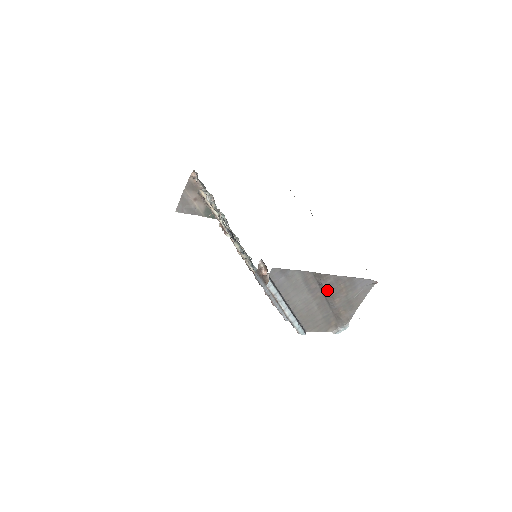
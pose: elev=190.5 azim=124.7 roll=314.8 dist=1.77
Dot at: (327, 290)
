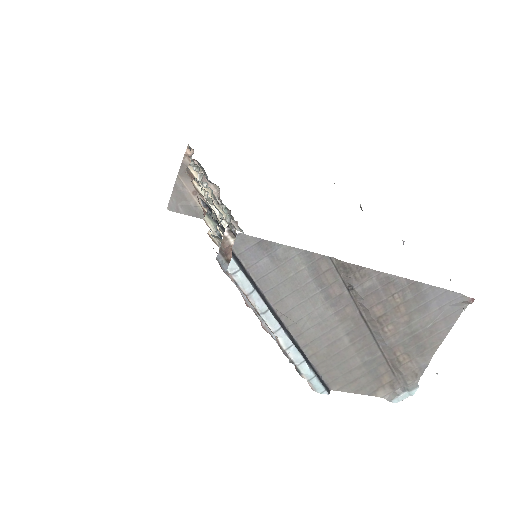
Dot at: (366, 304)
